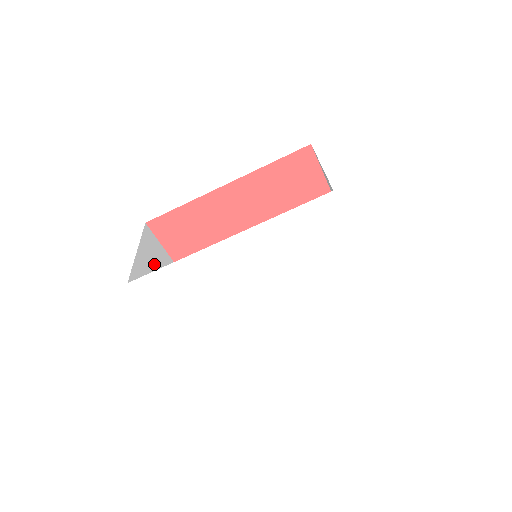
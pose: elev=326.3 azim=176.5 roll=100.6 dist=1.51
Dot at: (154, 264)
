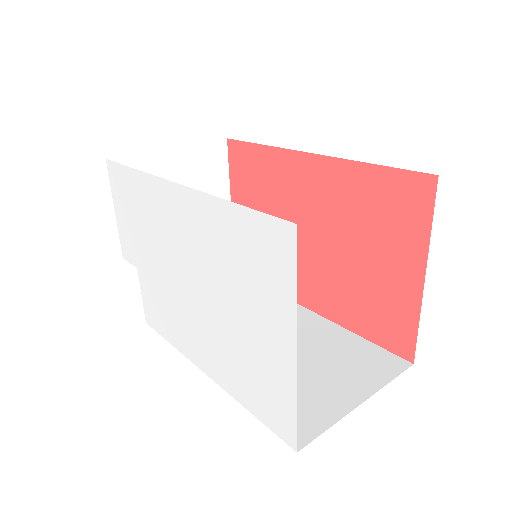
Dot at: (187, 179)
